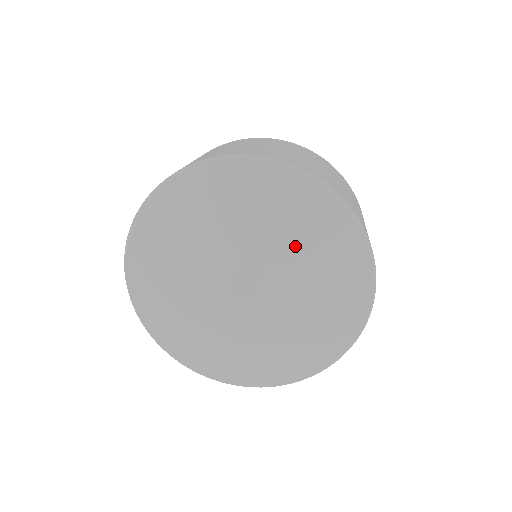
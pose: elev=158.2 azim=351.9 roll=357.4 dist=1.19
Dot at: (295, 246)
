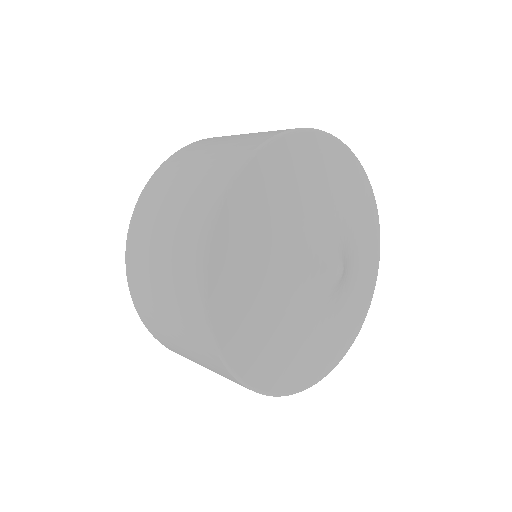
Dot at: (327, 195)
